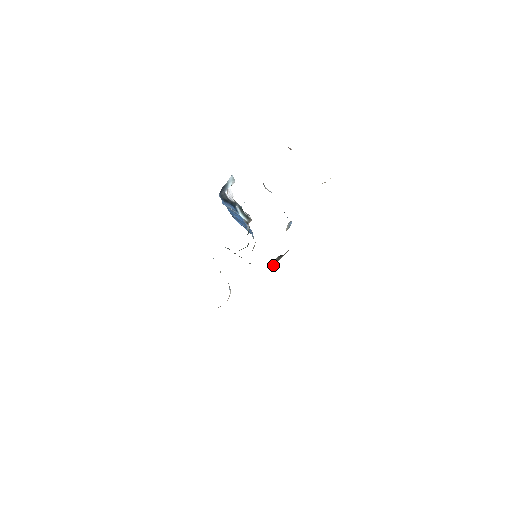
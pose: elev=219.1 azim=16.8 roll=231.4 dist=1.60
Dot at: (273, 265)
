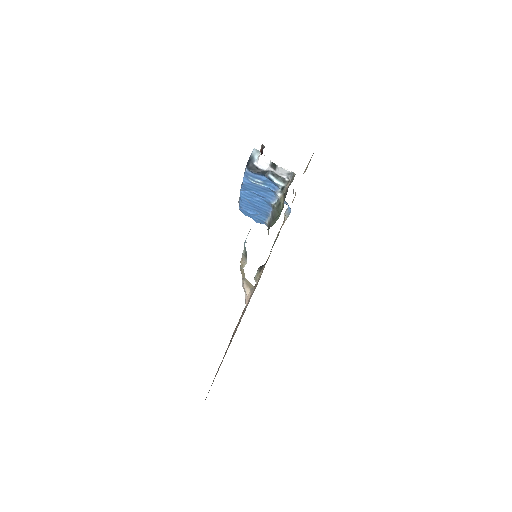
Dot at: (258, 276)
